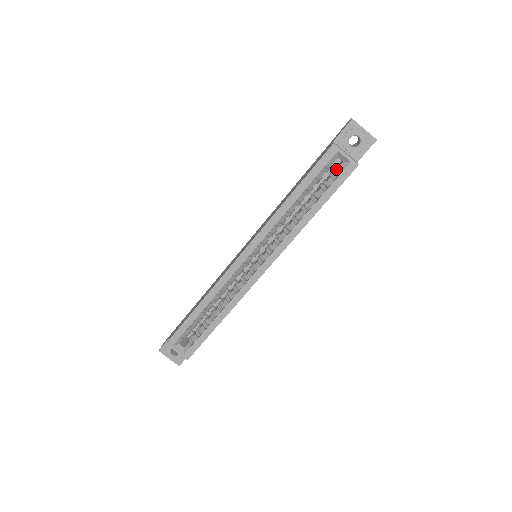
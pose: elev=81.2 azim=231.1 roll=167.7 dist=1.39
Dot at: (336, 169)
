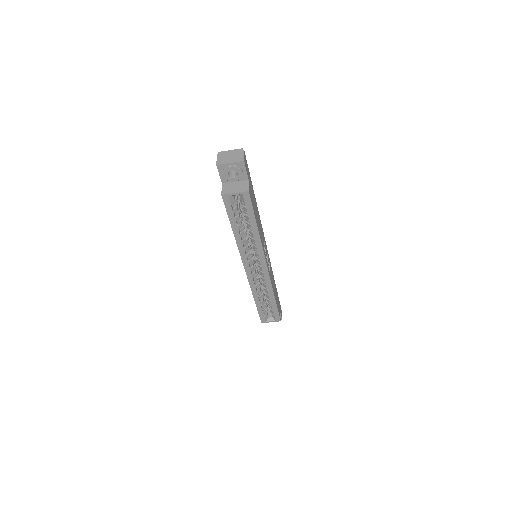
Dot at: (240, 199)
